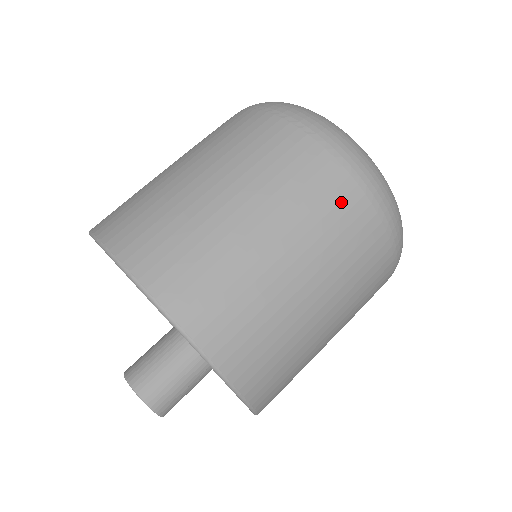
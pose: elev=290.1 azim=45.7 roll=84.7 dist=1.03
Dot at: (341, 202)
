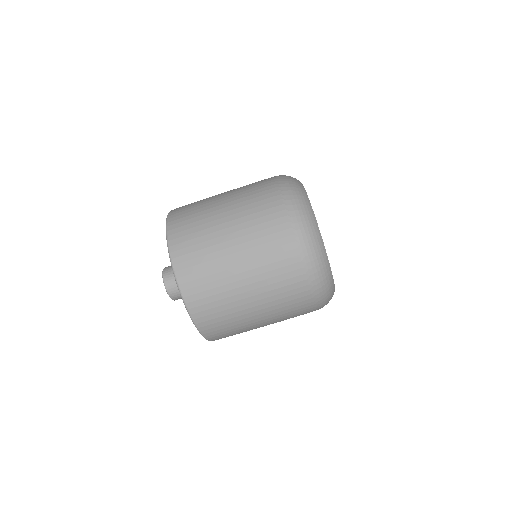
Dot at: (293, 284)
